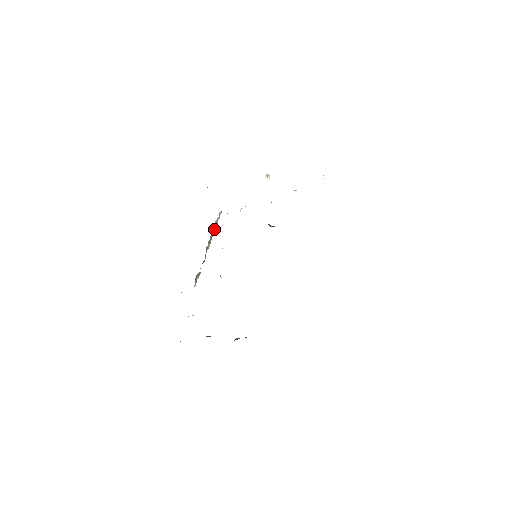
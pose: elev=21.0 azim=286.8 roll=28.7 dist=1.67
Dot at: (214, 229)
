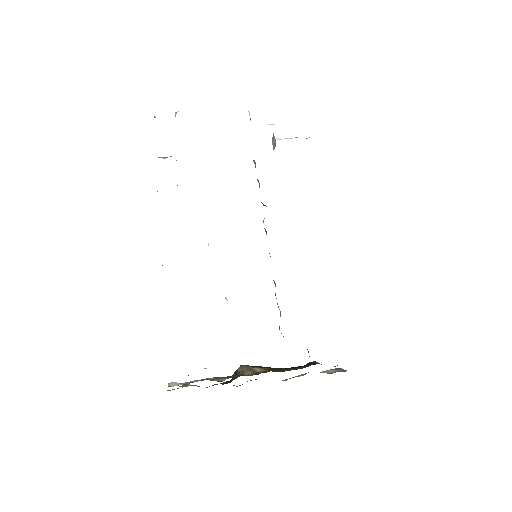
Dot at: occluded
